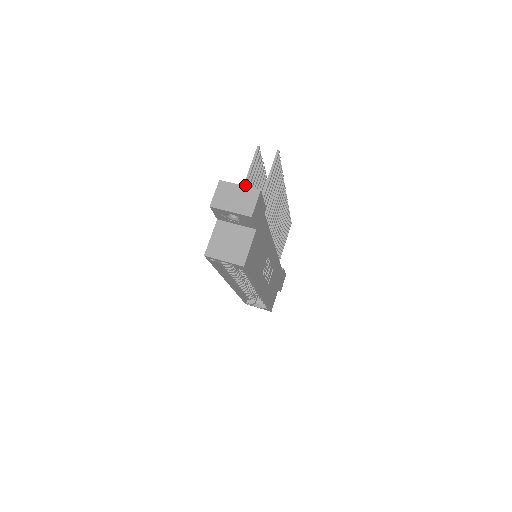
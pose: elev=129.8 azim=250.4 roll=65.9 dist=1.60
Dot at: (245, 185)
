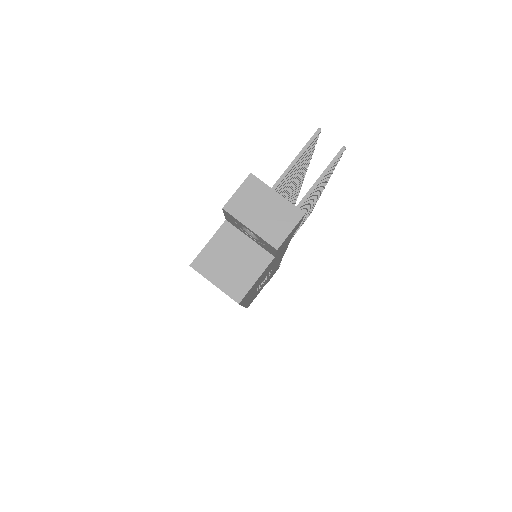
Dot at: (281, 179)
